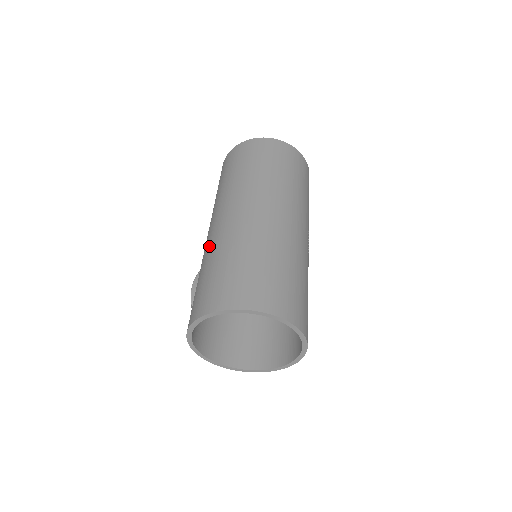
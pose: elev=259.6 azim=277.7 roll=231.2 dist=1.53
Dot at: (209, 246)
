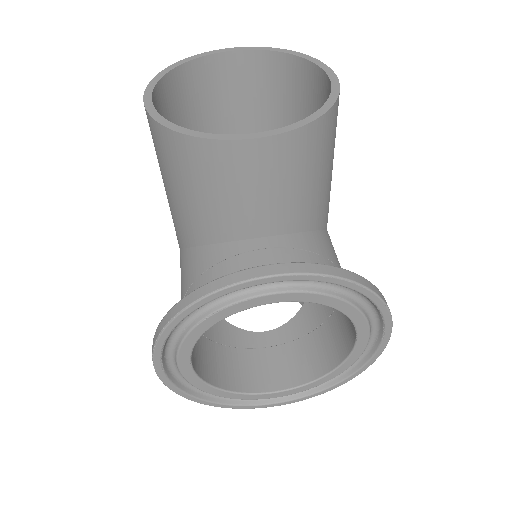
Dot at: occluded
